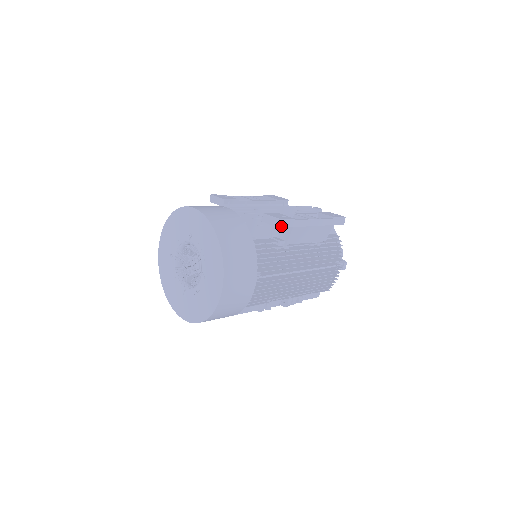
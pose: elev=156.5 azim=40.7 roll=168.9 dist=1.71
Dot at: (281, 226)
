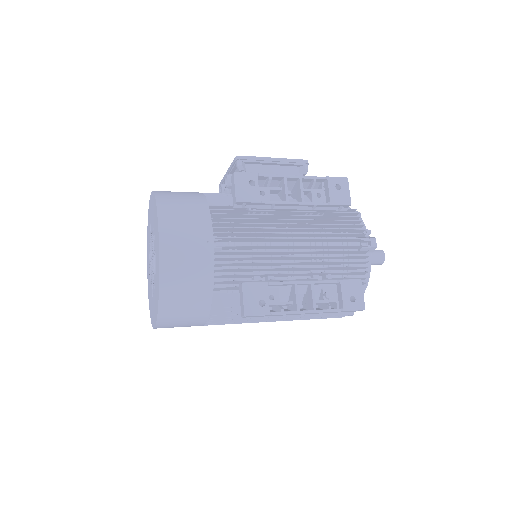
Dot at: (245, 317)
